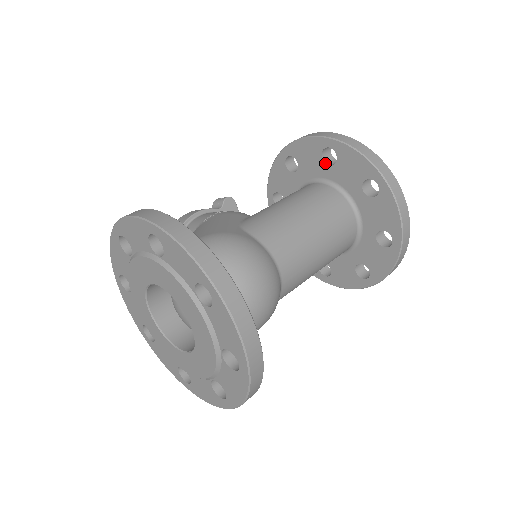
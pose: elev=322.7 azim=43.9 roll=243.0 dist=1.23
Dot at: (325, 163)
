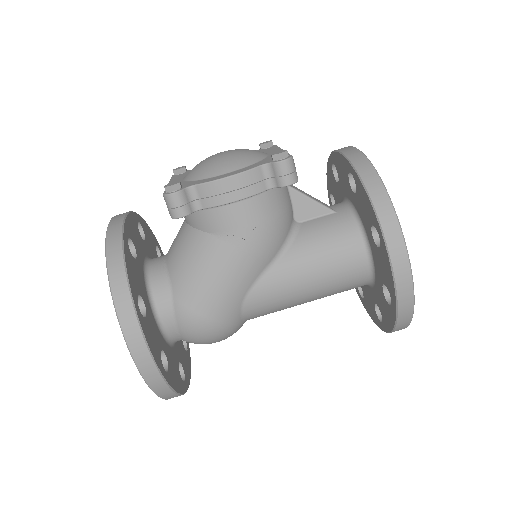
Dot at: (383, 284)
